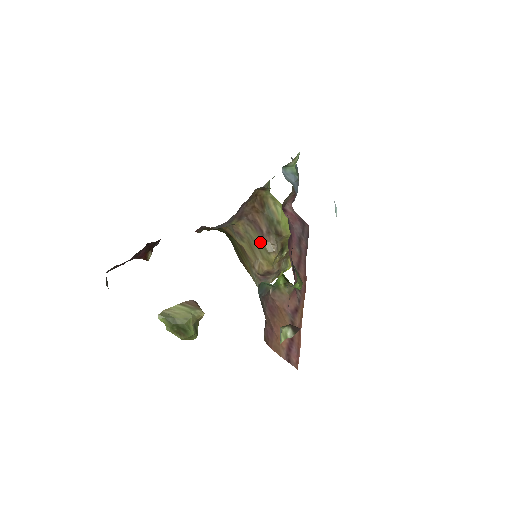
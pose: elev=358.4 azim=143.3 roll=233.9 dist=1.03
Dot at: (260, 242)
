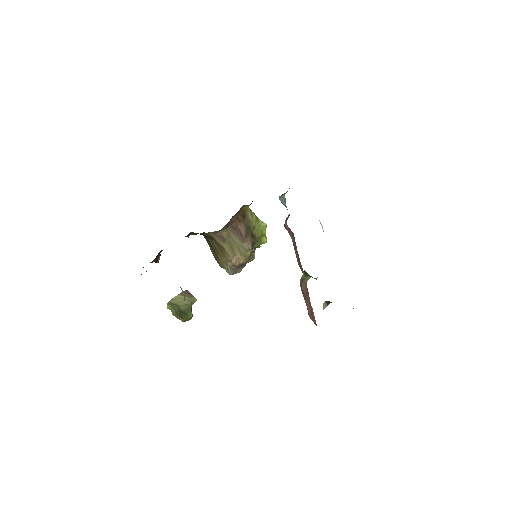
Dot at: (240, 243)
